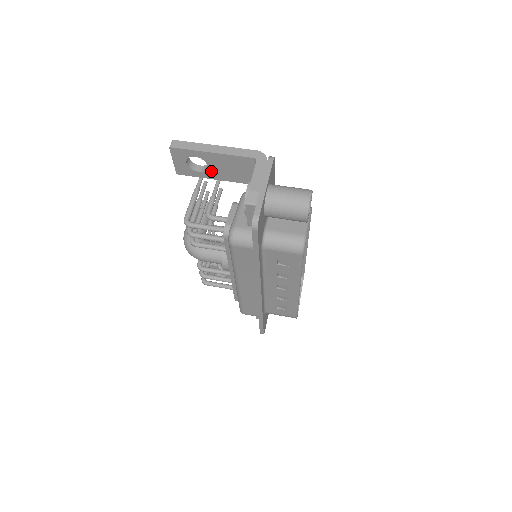
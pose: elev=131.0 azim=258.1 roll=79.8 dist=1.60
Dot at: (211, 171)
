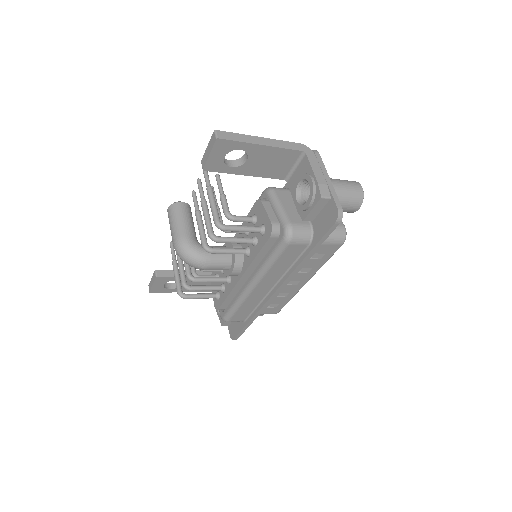
Dot at: (246, 166)
